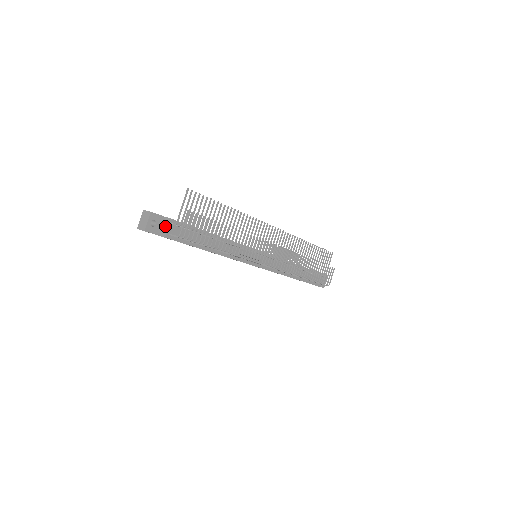
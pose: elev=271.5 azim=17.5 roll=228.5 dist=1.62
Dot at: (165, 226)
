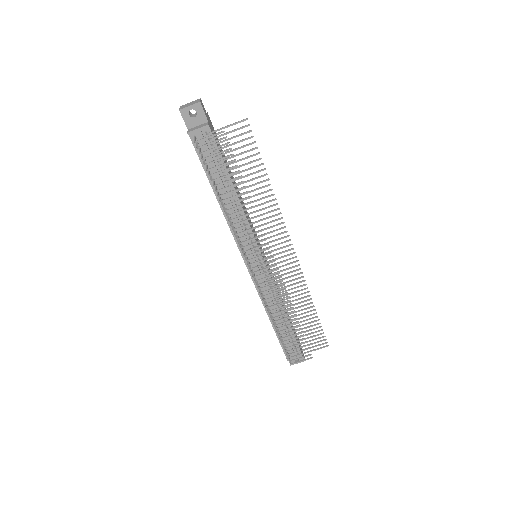
Dot at: (199, 126)
